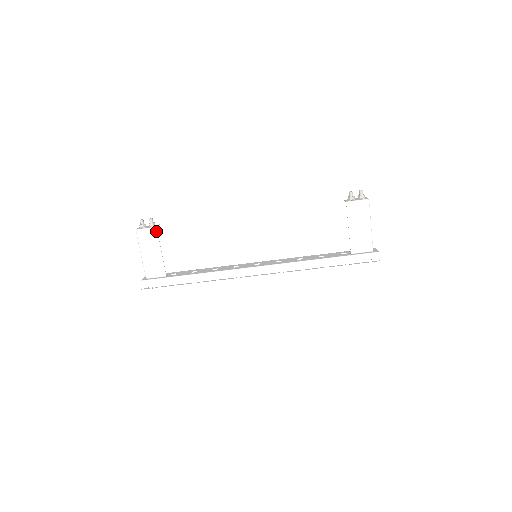
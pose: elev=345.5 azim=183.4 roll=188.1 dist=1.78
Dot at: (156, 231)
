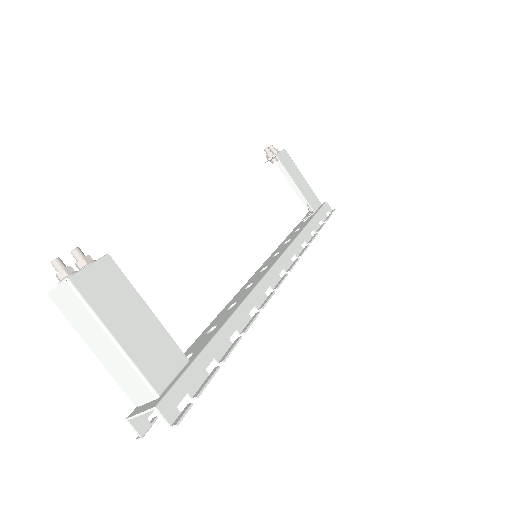
Dot at: (113, 264)
